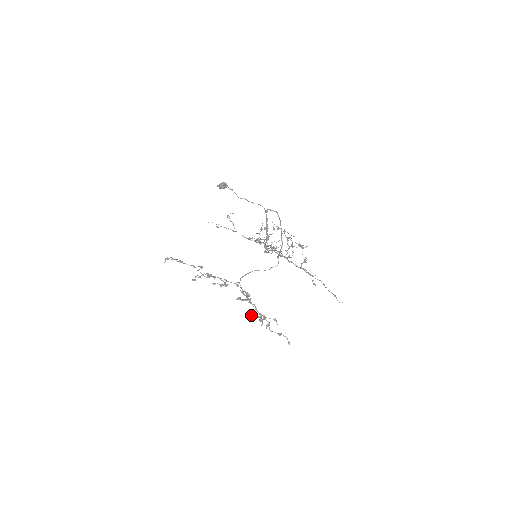
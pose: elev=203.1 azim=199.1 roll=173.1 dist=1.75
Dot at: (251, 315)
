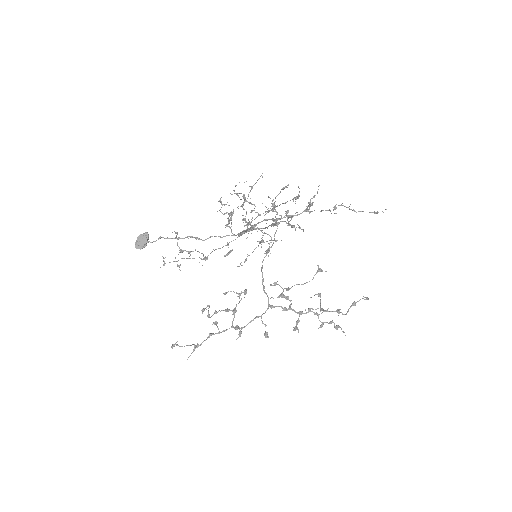
Dot at: occluded
